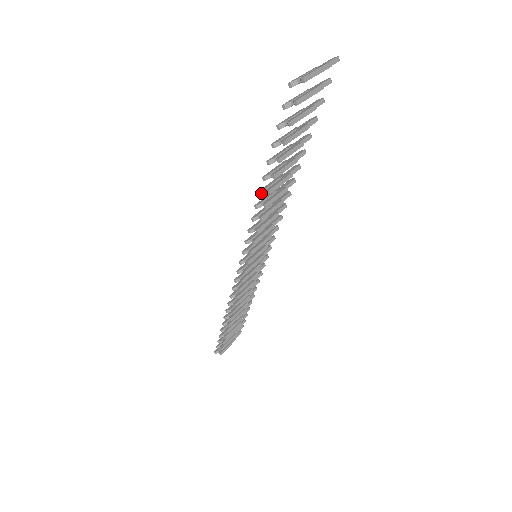
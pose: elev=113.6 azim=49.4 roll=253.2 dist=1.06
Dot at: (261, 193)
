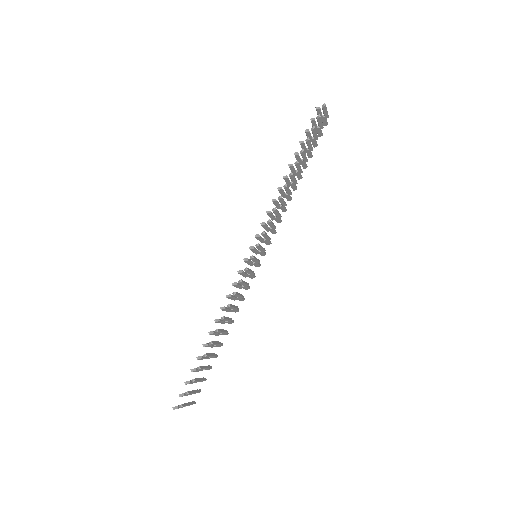
Dot at: (285, 177)
